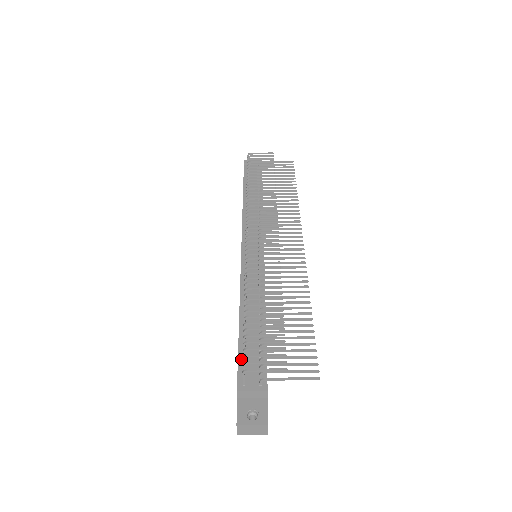
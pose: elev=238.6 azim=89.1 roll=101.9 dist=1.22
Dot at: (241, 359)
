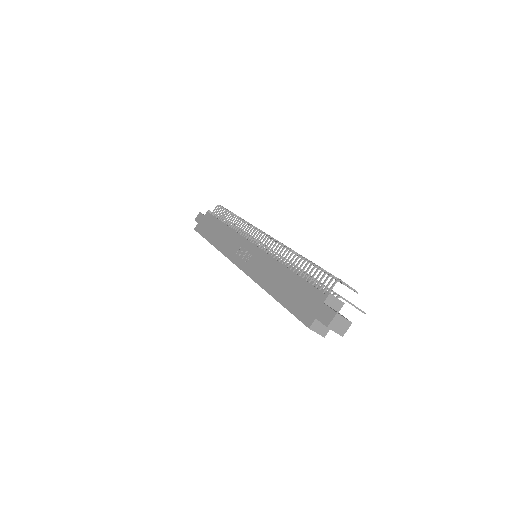
Dot at: (312, 285)
